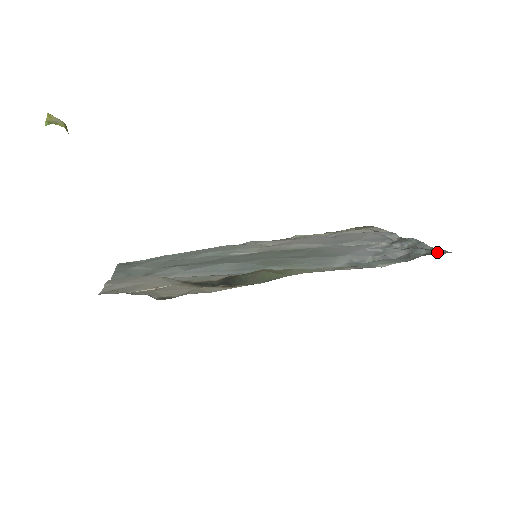
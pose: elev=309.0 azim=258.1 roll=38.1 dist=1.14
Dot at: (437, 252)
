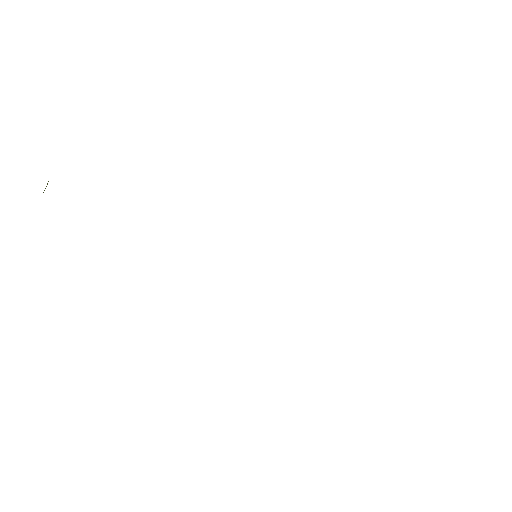
Dot at: occluded
